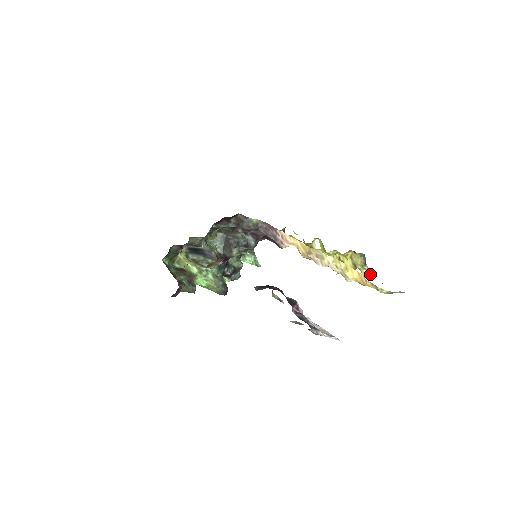
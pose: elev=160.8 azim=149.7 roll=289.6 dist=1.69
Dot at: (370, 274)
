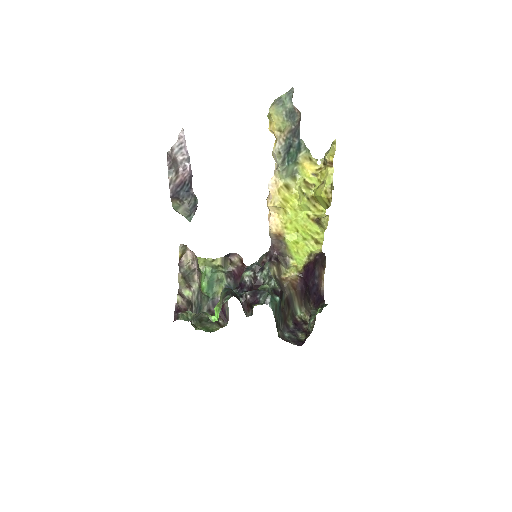
Dot at: (332, 144)
